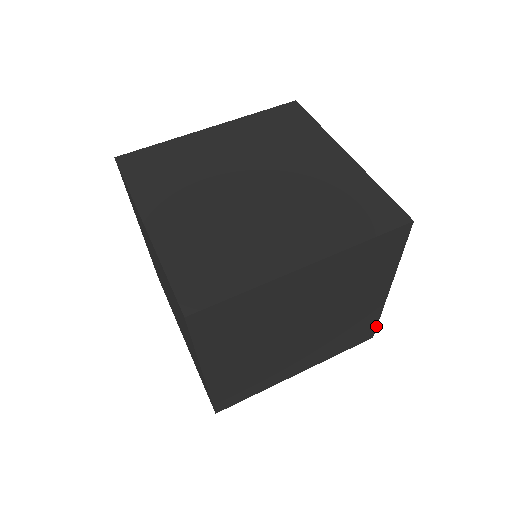
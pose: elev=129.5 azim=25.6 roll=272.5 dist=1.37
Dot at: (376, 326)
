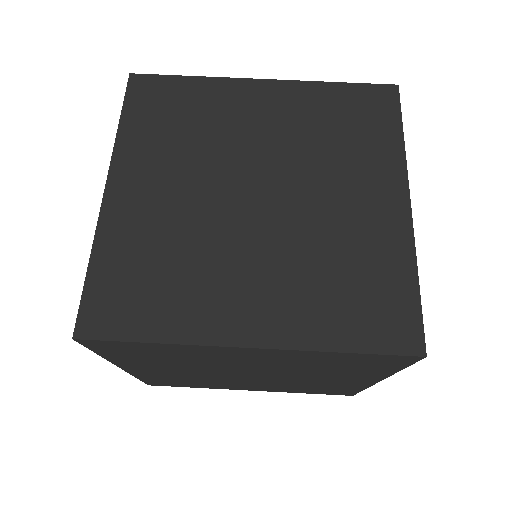
Dot at: (358, 392)
